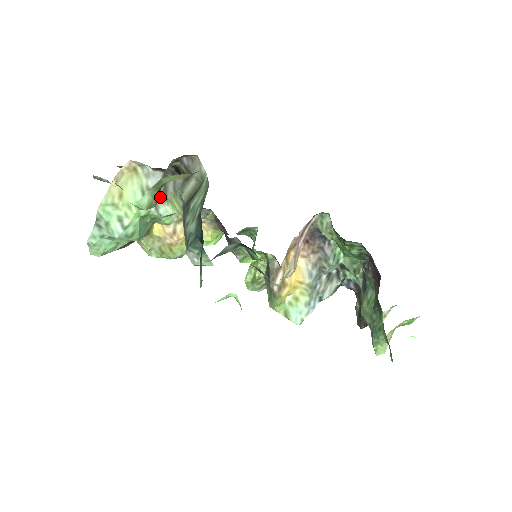
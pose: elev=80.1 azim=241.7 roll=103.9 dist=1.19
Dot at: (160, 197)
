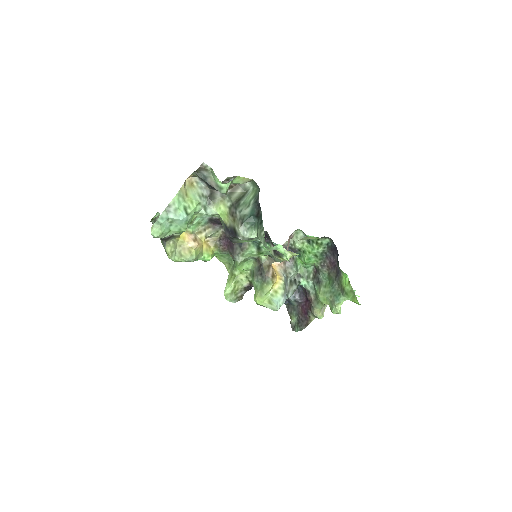
Dot at: (209, 202)
